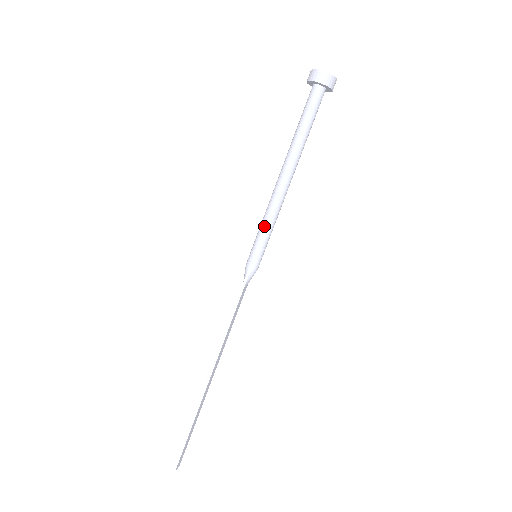
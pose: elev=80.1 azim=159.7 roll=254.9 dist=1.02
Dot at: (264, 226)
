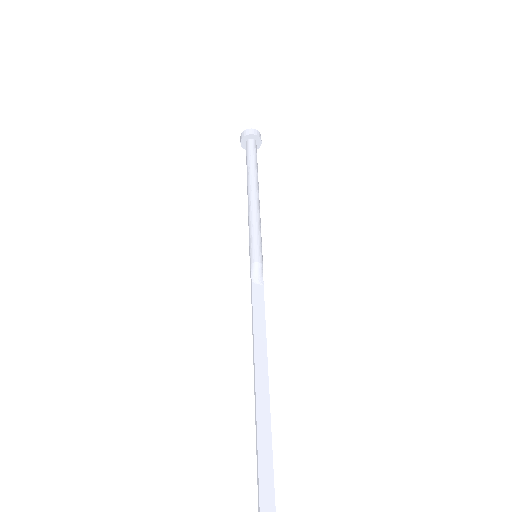
Dot at: occluded
